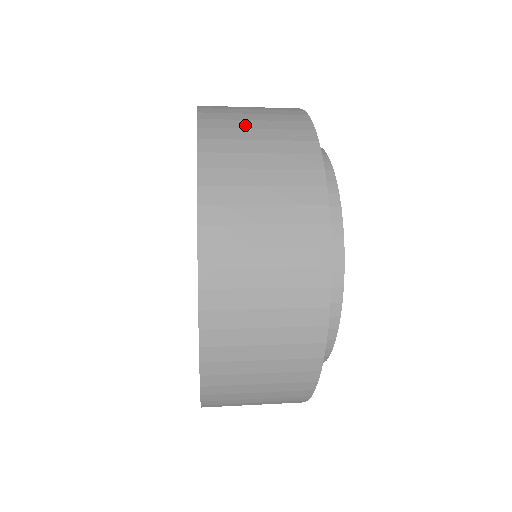
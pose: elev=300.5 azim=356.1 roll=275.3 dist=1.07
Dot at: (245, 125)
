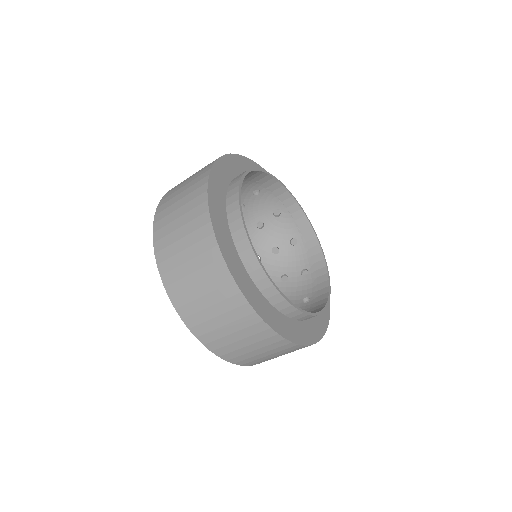
Dot at: occluded
